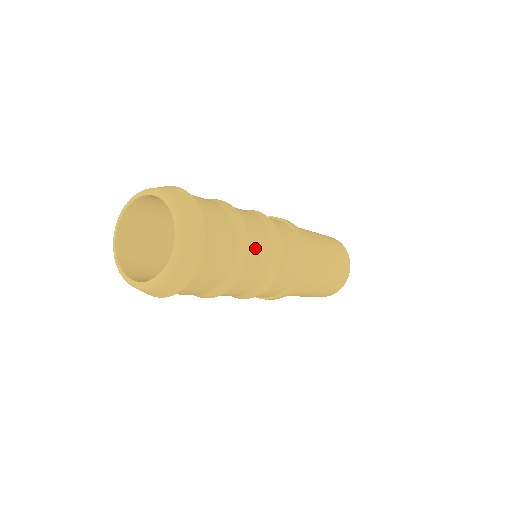
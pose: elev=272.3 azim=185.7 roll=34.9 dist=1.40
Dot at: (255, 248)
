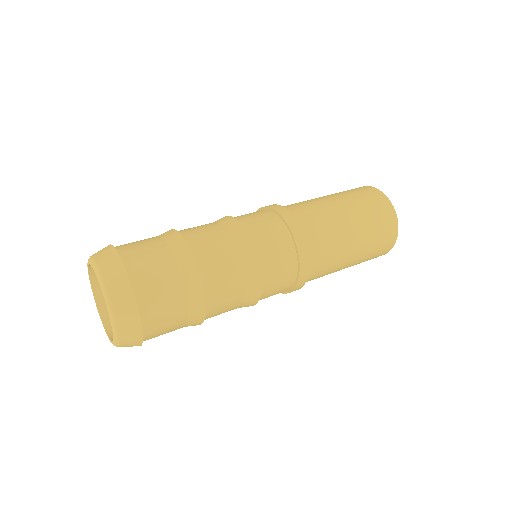
Dot at: (219, 300)
